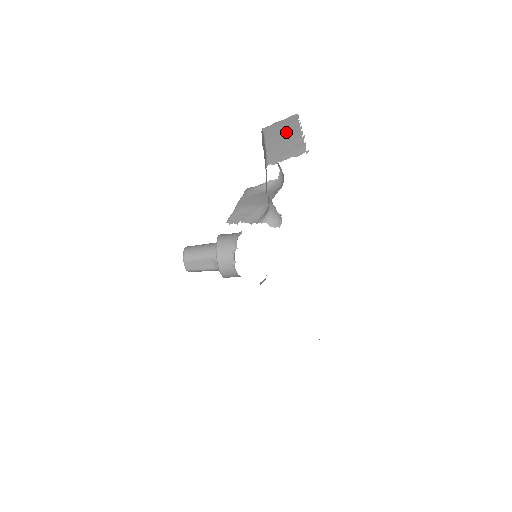
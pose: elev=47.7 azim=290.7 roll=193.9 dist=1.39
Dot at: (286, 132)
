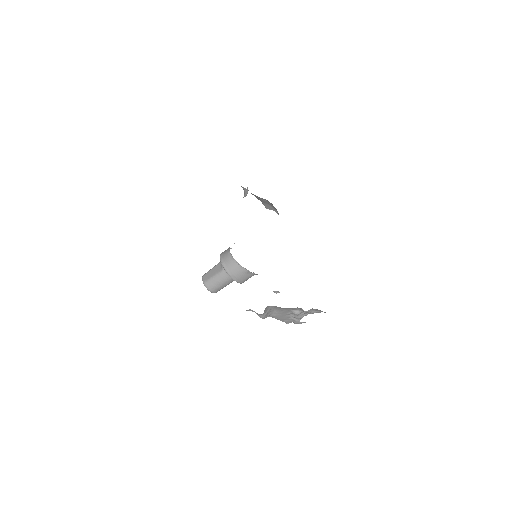
Dot at: occluded
